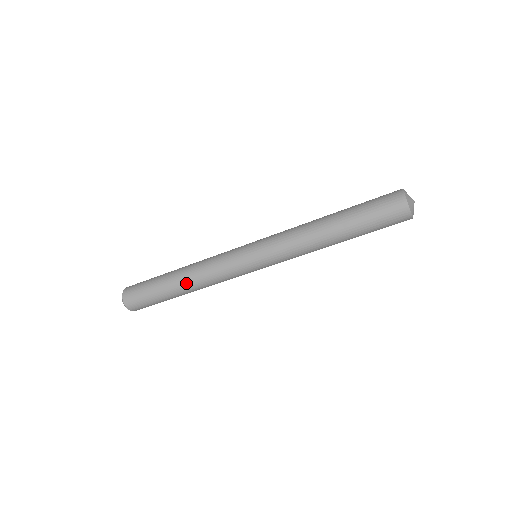
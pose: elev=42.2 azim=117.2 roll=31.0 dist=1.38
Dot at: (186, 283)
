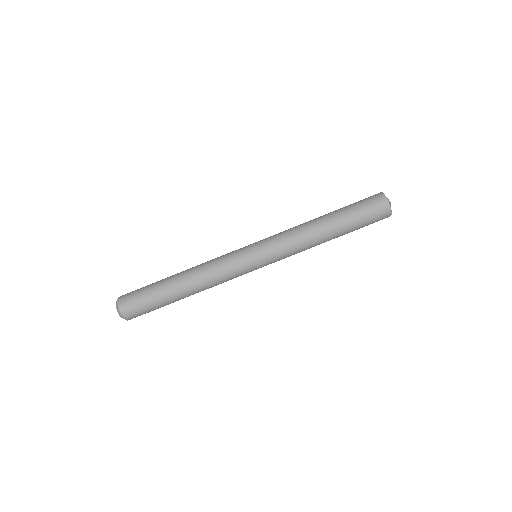
Dot at: (189, 284)
